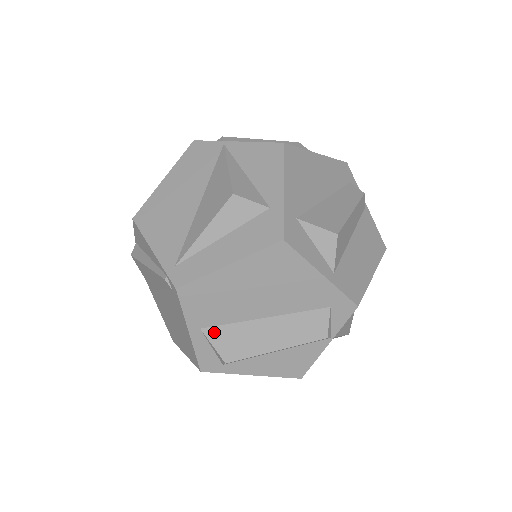
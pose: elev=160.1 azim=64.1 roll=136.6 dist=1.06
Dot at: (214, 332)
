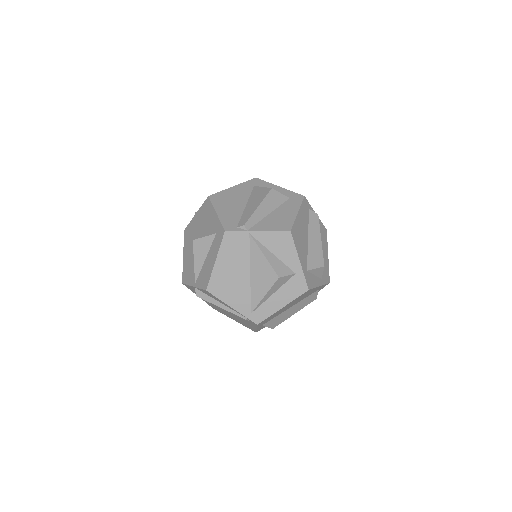
Dot at: (268, 323)
